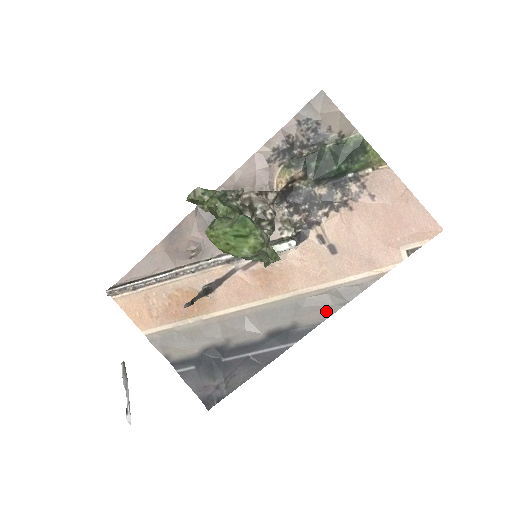
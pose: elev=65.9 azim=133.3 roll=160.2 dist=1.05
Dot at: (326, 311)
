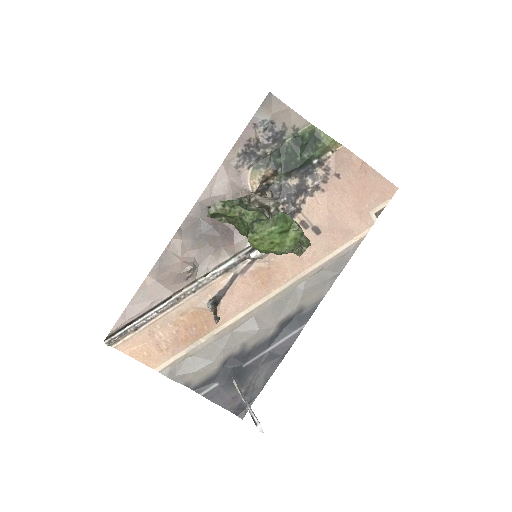
Dot at: (324, 287)
